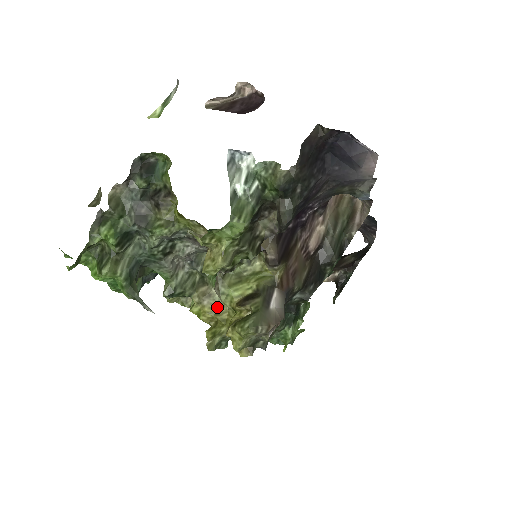
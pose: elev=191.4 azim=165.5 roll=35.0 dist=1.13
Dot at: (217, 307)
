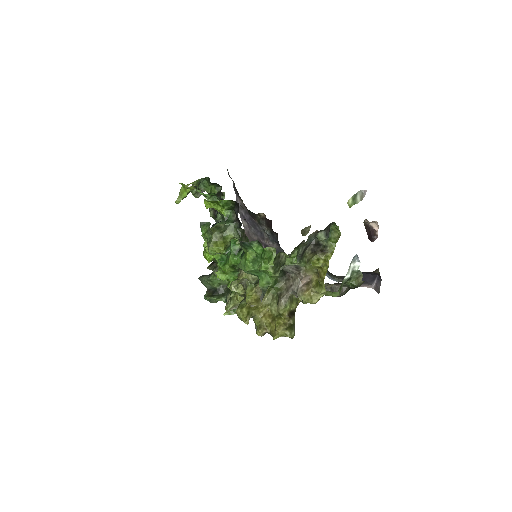
Dot at: (259, 298)
